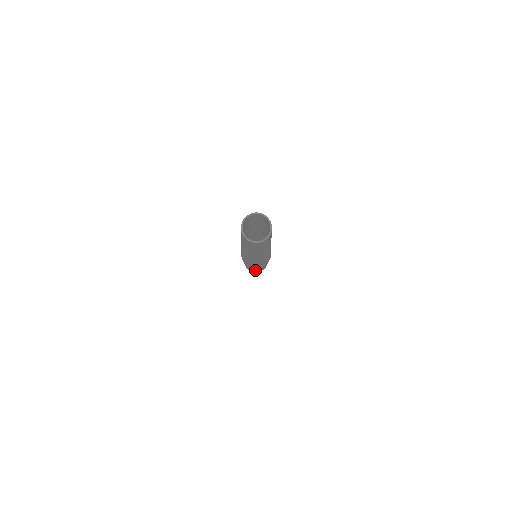
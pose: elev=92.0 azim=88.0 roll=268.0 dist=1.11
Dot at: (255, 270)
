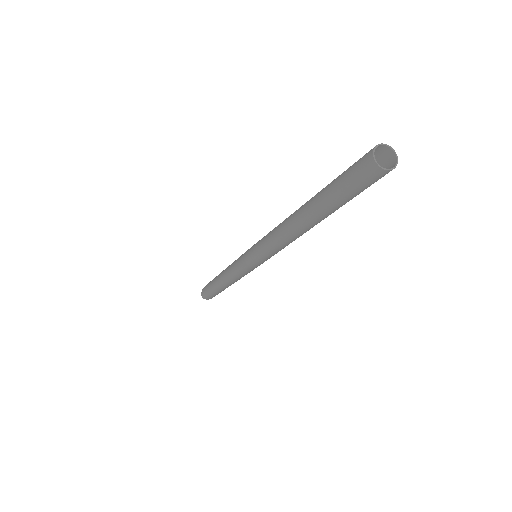
Dot at: occluded
